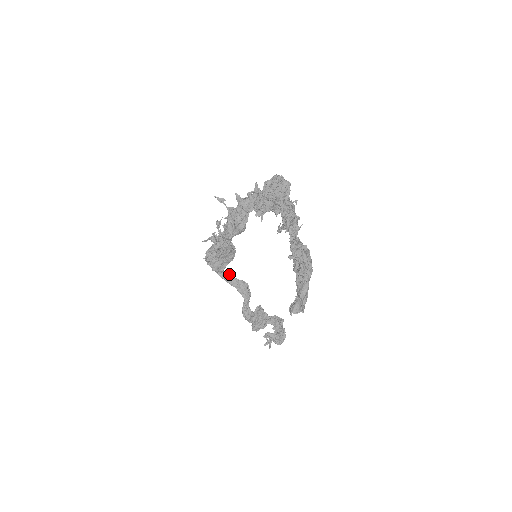
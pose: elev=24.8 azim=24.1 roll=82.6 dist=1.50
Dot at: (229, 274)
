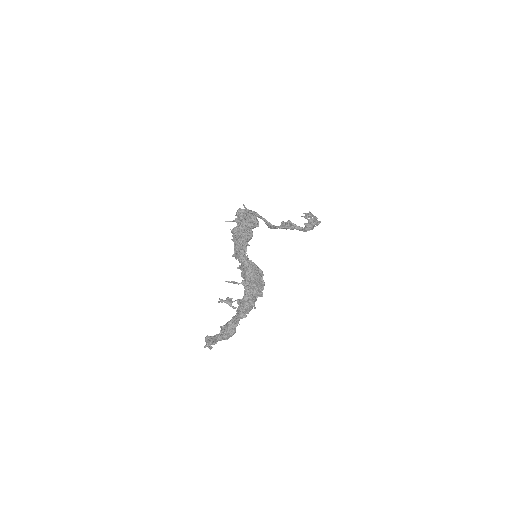
Dot at: (260, 217)
